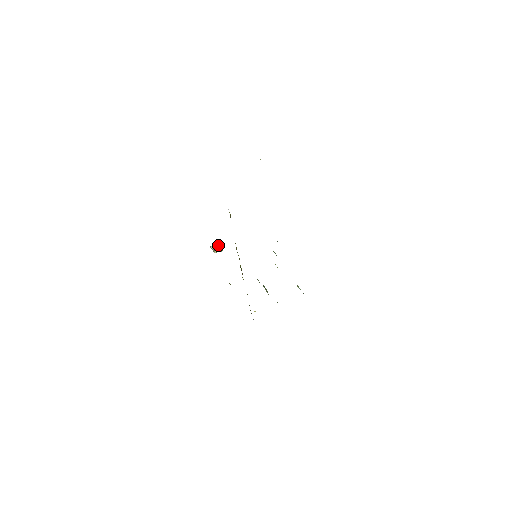
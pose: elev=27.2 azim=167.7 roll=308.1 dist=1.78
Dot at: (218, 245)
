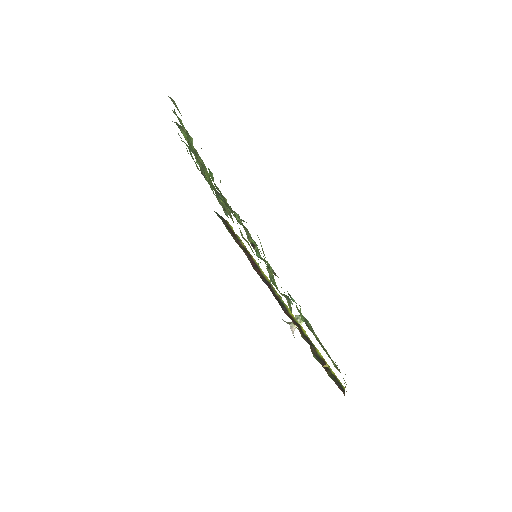
Dot at: (295, 316)
